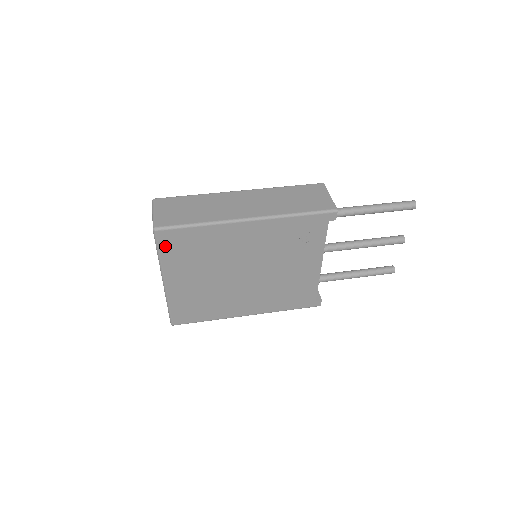
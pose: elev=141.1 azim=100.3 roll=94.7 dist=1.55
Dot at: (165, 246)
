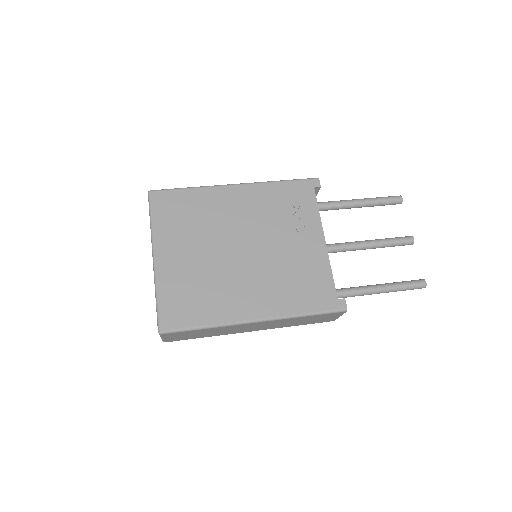
Dot at: (158, 209)
